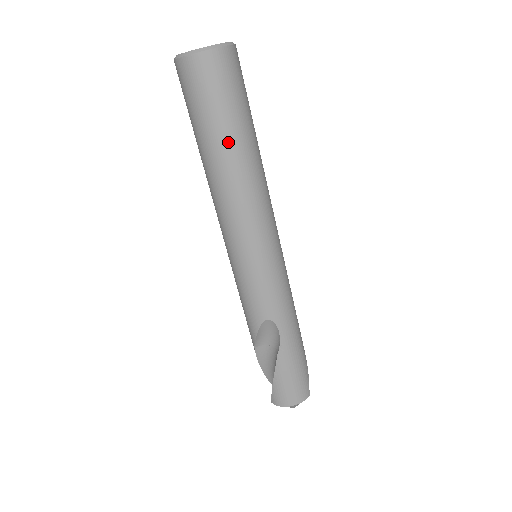
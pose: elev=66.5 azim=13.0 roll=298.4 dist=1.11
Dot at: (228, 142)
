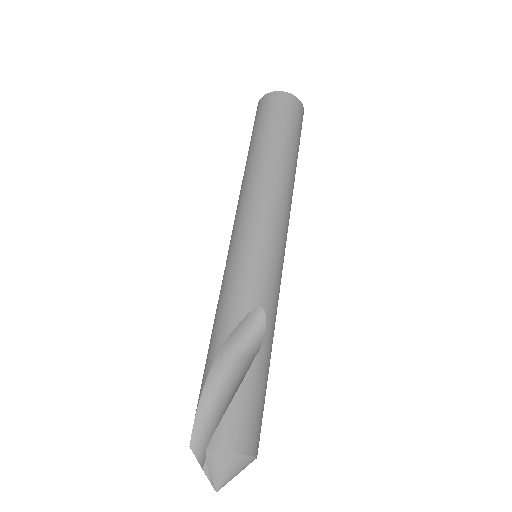
Dot at: (290, 148)
